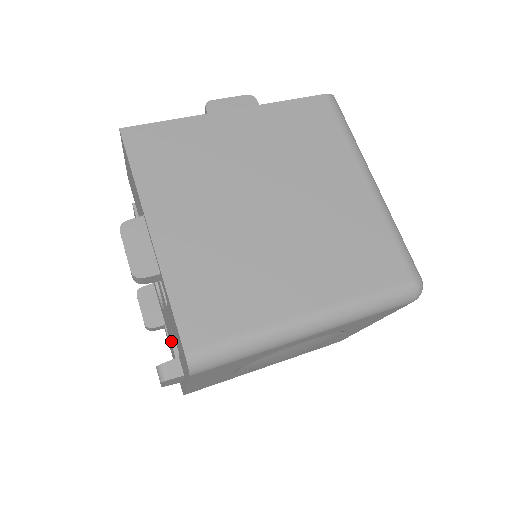
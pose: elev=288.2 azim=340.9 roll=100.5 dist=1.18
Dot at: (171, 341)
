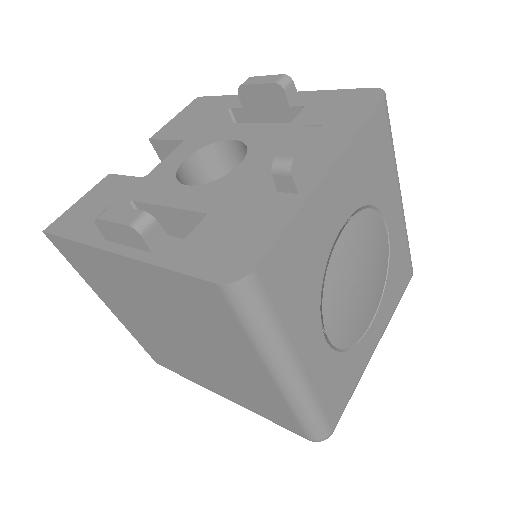
Dot at: (243, 191)
